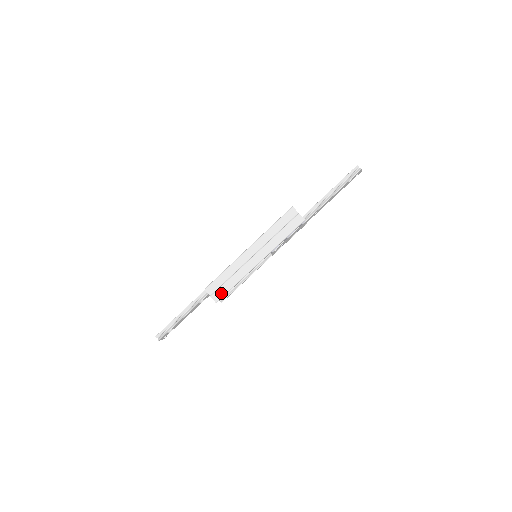
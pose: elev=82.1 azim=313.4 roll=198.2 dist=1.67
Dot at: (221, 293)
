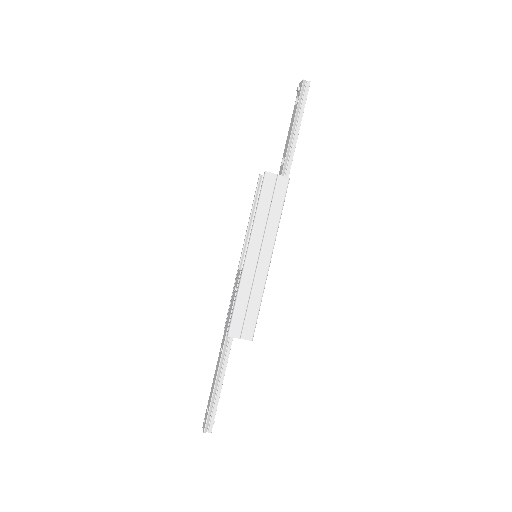
Dot at: (251, 326)
